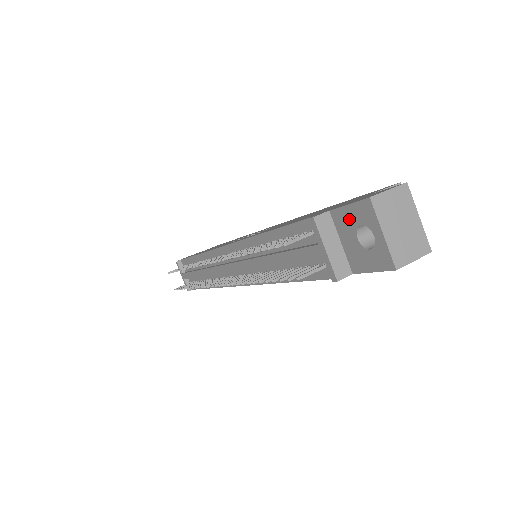
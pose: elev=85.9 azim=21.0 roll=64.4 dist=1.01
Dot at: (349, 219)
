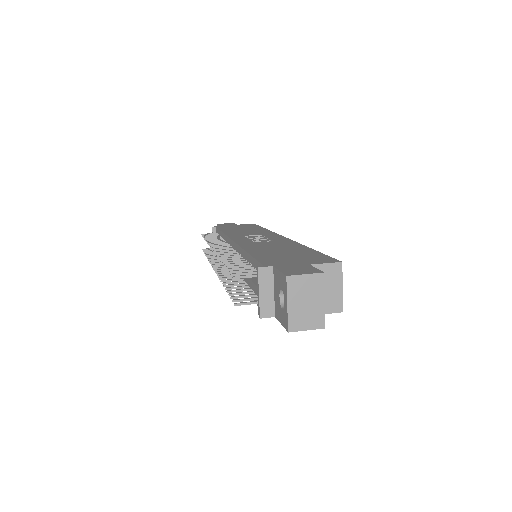
Dot at: (278, 280)
